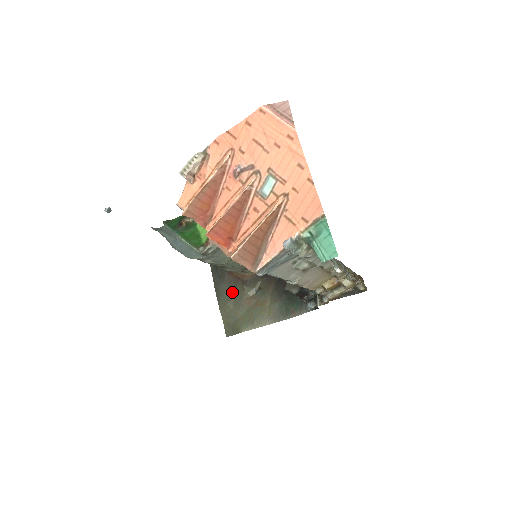
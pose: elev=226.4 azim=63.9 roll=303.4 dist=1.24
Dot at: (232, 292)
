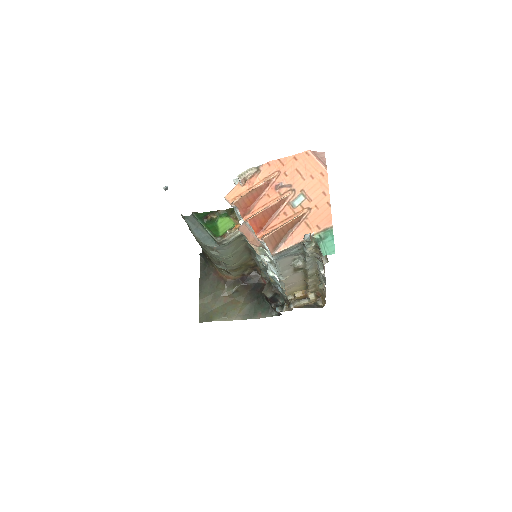
Dot at: (213, 288)
